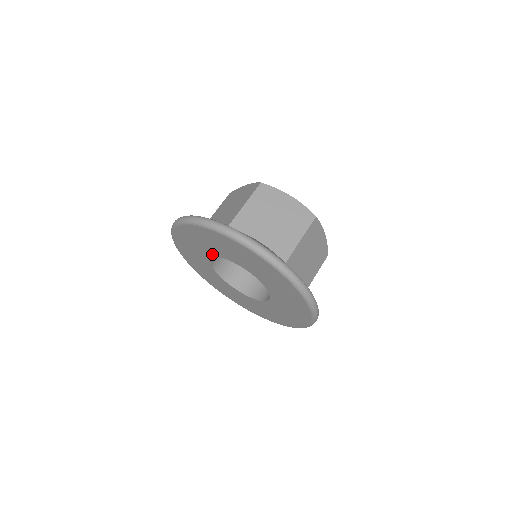
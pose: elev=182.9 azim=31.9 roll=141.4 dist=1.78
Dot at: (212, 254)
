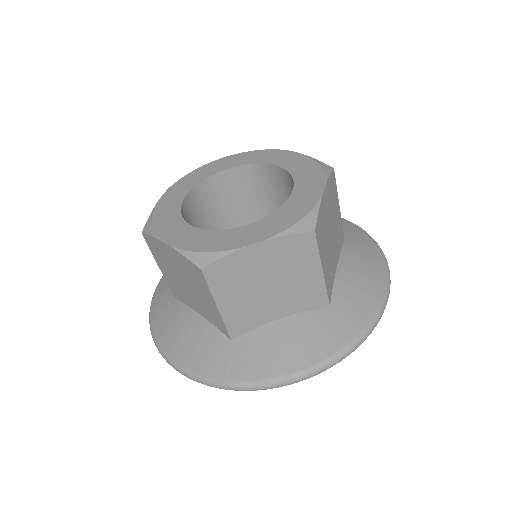
Dot at: occluded
